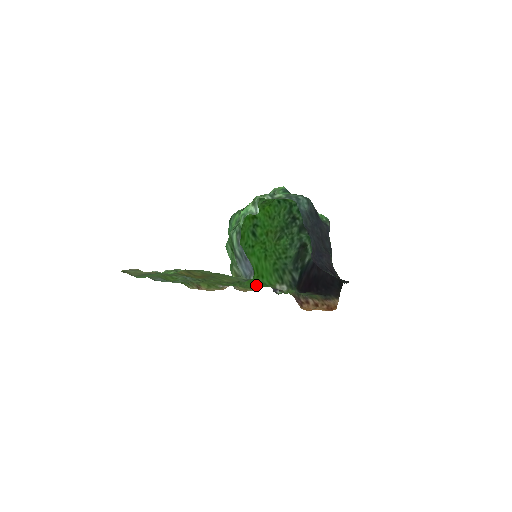
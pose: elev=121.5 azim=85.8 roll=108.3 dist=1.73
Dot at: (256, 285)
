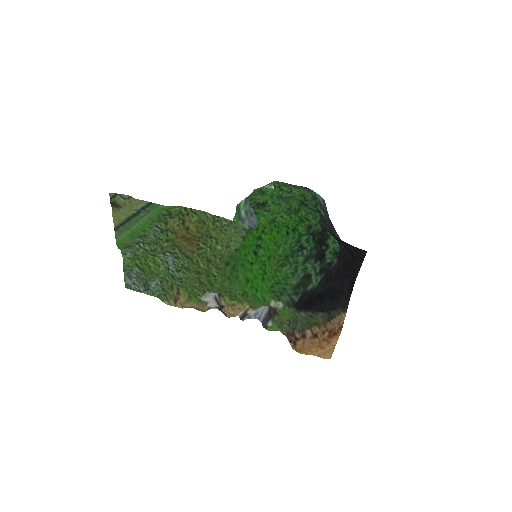
Dot at: (247, 296)
